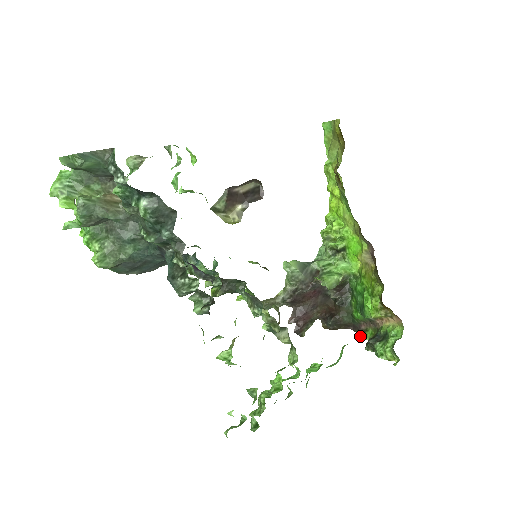
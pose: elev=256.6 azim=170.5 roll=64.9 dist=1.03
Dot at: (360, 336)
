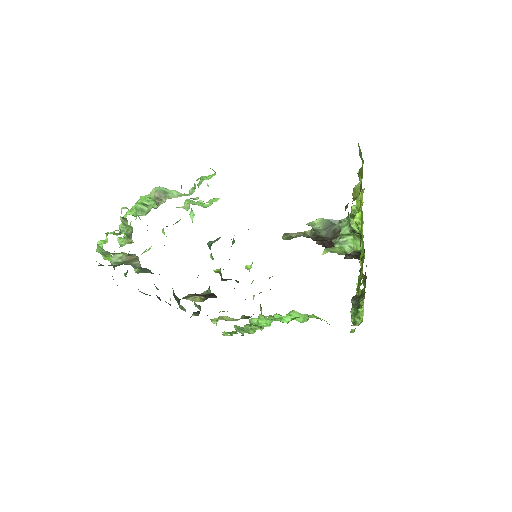
Dot at: (363, 279)
